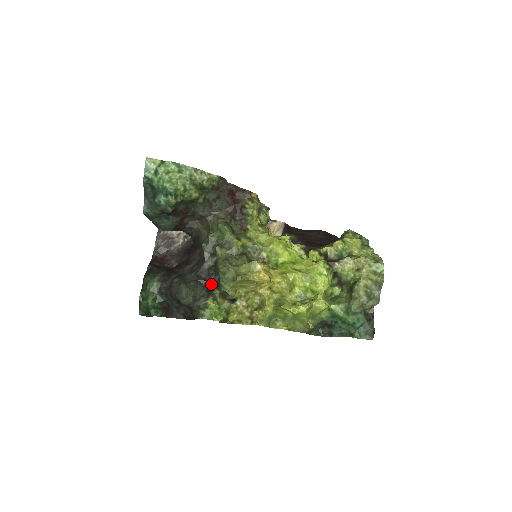
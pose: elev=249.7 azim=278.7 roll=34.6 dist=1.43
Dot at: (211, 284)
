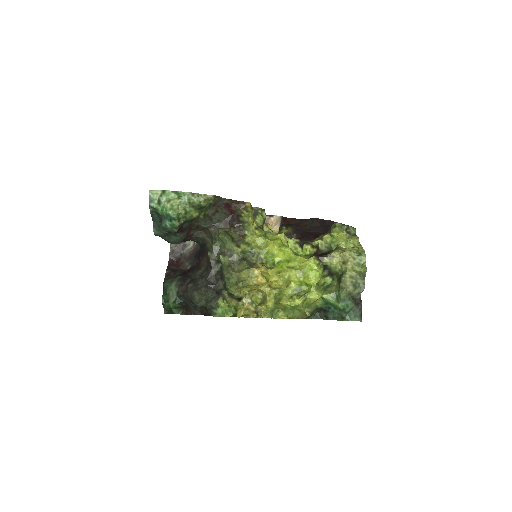
Dot at: (219, 287)
